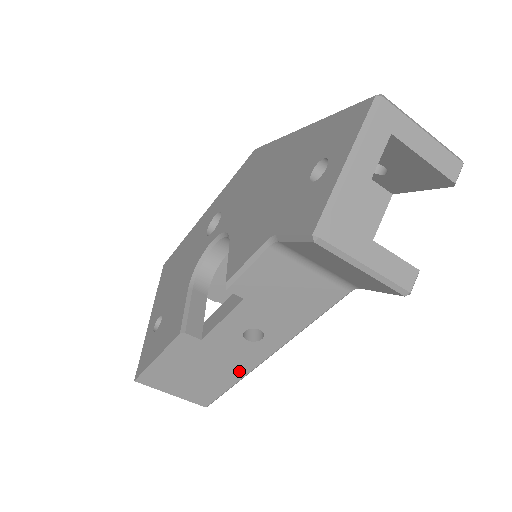
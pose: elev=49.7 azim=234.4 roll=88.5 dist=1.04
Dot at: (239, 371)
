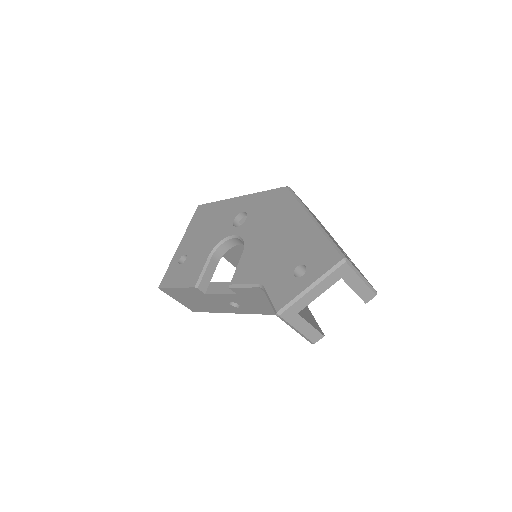
Dot at: (219, 310)
